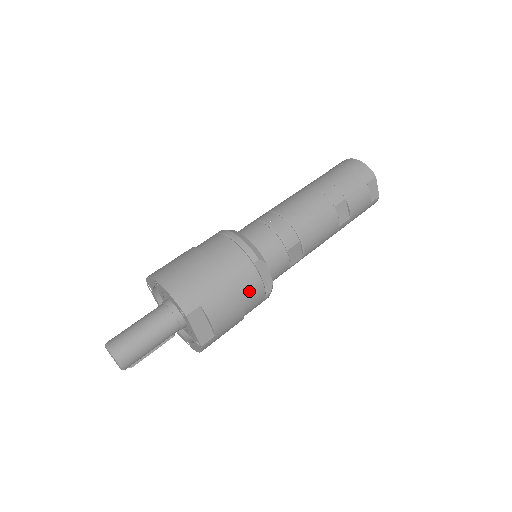
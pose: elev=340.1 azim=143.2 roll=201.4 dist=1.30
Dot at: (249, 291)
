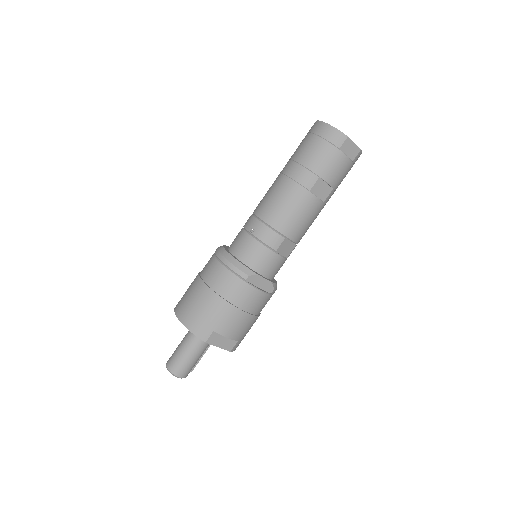
Dot at: (251, 302)
